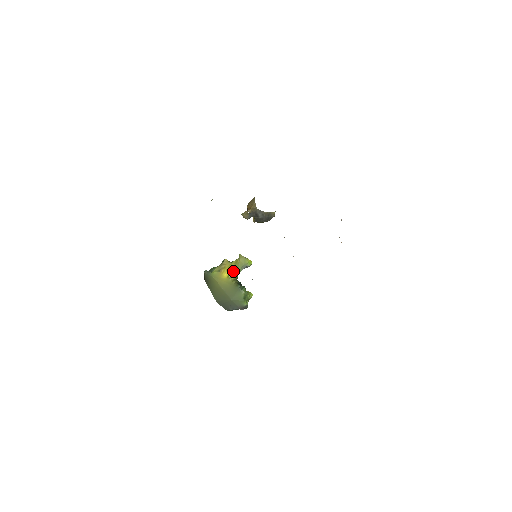
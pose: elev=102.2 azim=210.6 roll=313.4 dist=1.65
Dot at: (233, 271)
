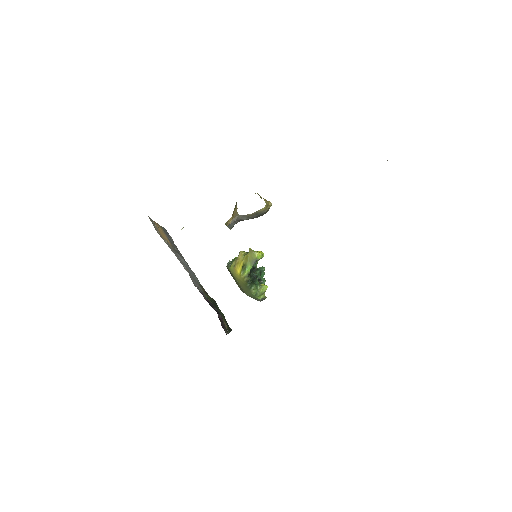
Dot at: (244, 267)
